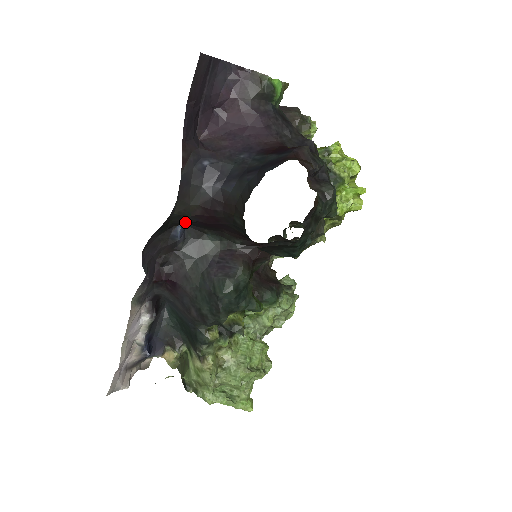
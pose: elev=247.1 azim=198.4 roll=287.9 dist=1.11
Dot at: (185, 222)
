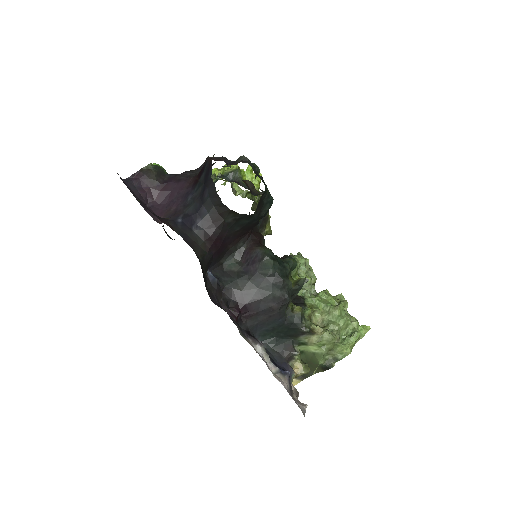
Dot at: (208, 262)
